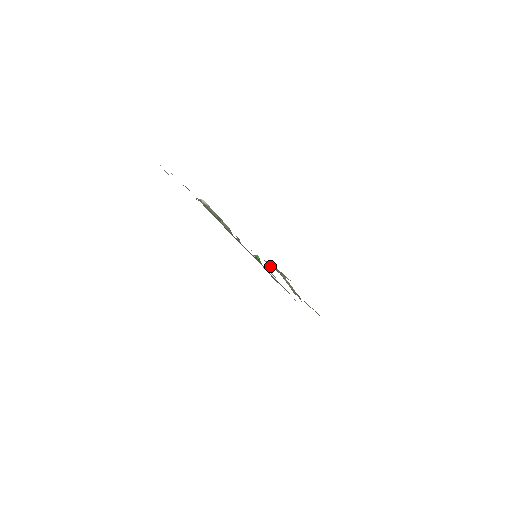
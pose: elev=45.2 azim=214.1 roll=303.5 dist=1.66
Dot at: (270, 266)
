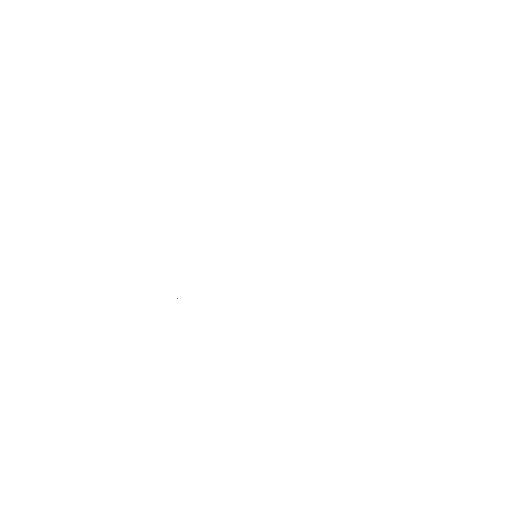
Dot at: occluded
